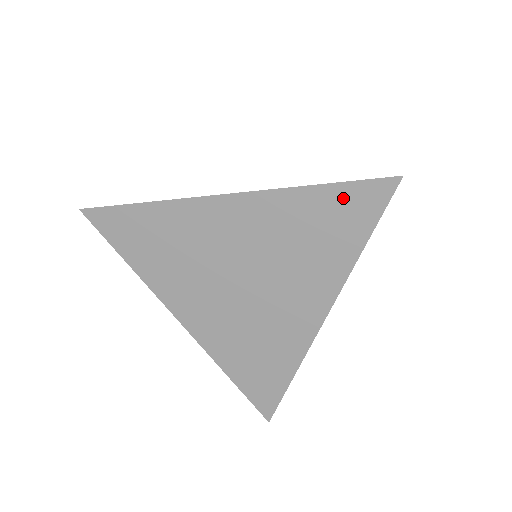
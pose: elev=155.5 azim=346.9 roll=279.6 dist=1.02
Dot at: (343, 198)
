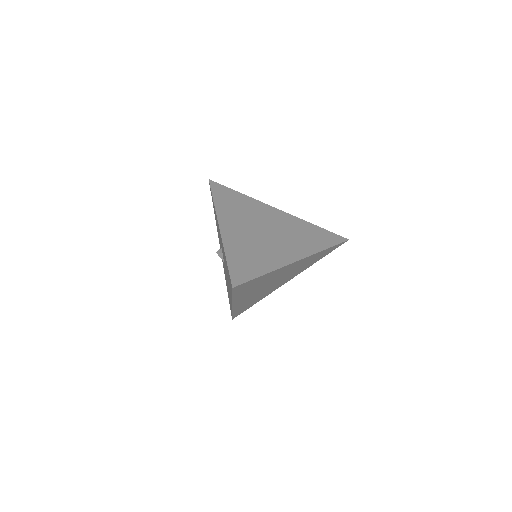
Dot at: occluded
